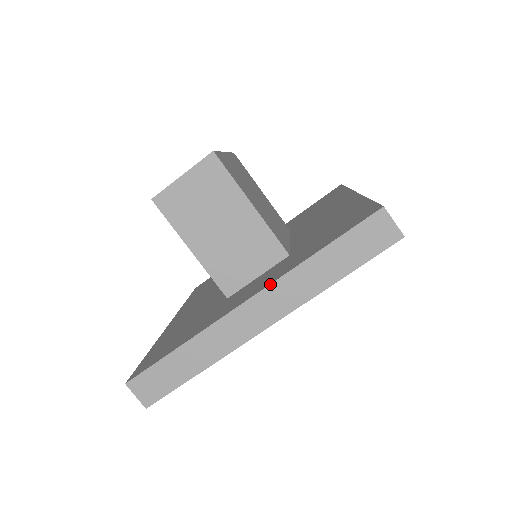
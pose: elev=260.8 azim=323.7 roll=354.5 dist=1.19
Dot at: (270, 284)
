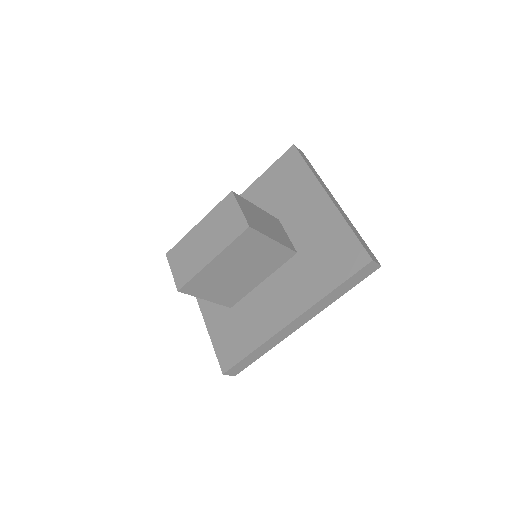
Dot at: occluded
